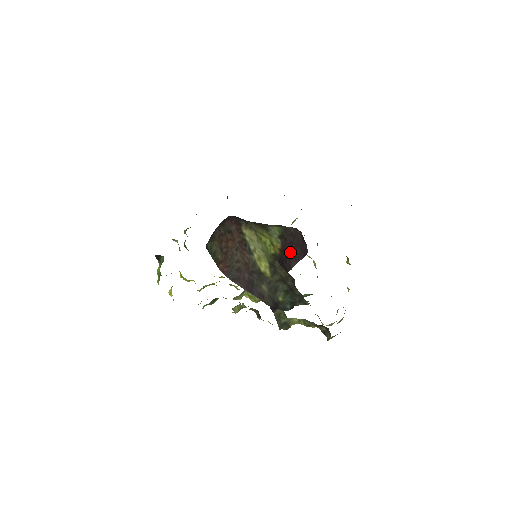
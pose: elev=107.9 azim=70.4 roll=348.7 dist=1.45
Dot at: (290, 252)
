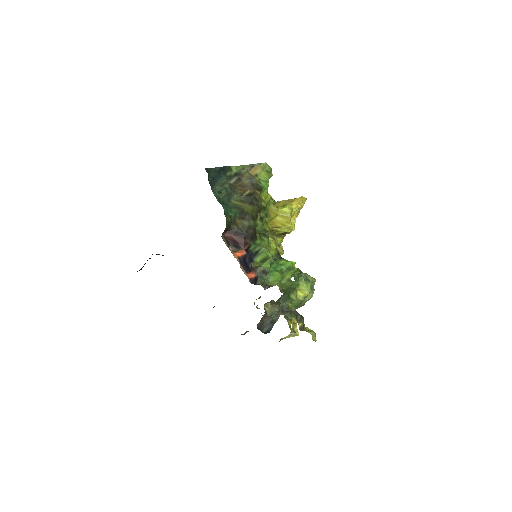
Dot at: occluded
